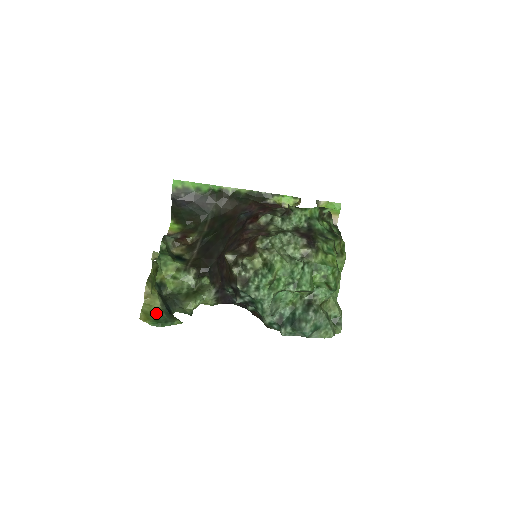
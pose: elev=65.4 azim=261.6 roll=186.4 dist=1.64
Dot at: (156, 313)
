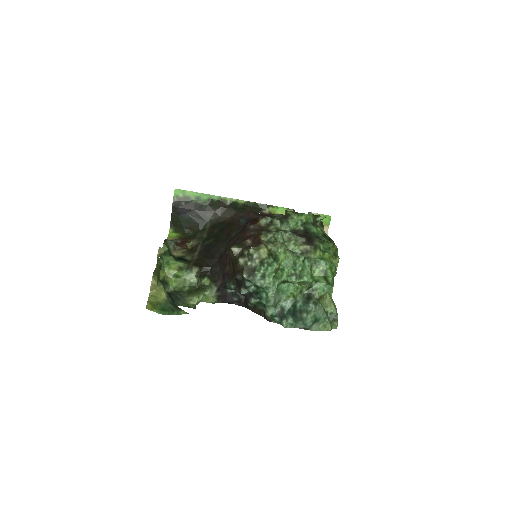
Dot at: (162, 303)
